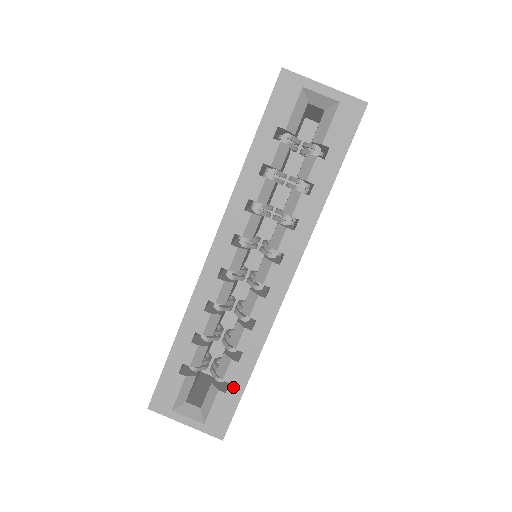
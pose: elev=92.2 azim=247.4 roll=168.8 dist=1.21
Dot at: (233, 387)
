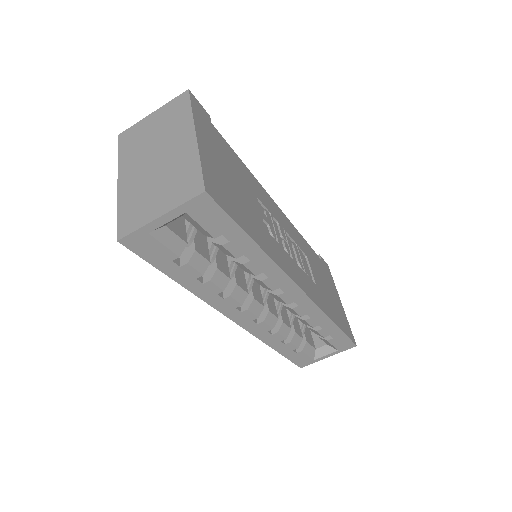
Dot at: (333, 335)
